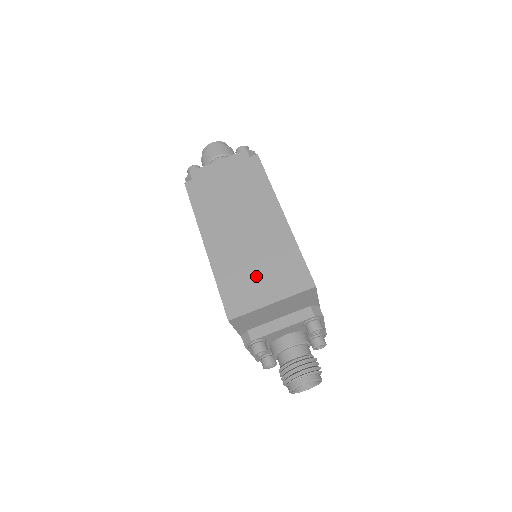
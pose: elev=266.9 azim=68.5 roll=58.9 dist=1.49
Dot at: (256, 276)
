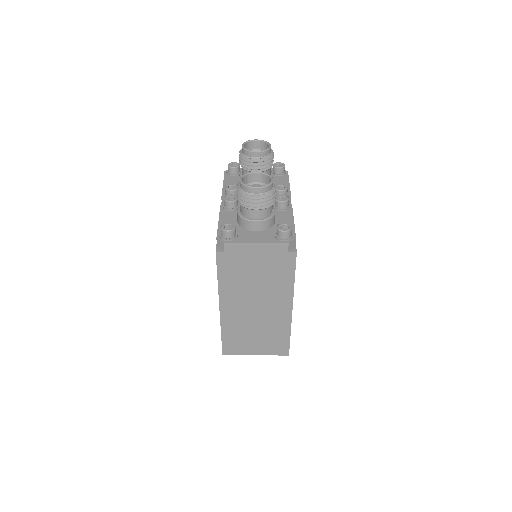
Dot at: (252, 339)
